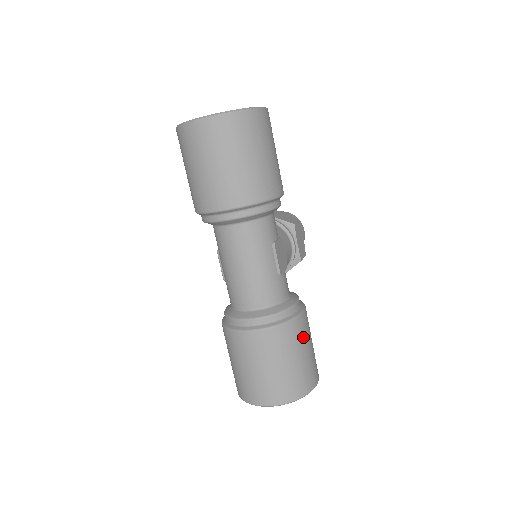
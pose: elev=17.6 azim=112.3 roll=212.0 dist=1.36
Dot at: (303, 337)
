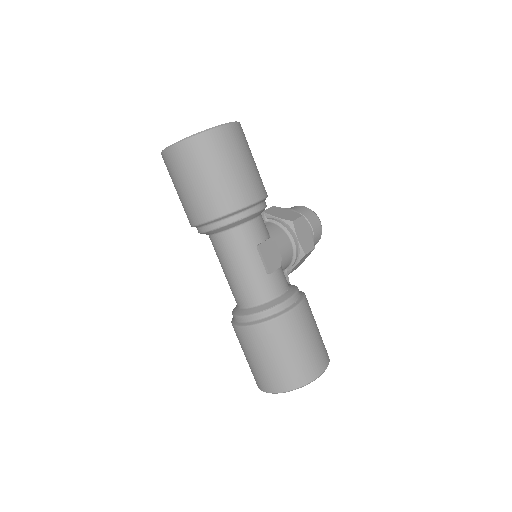
Dot at: (298, 330)
